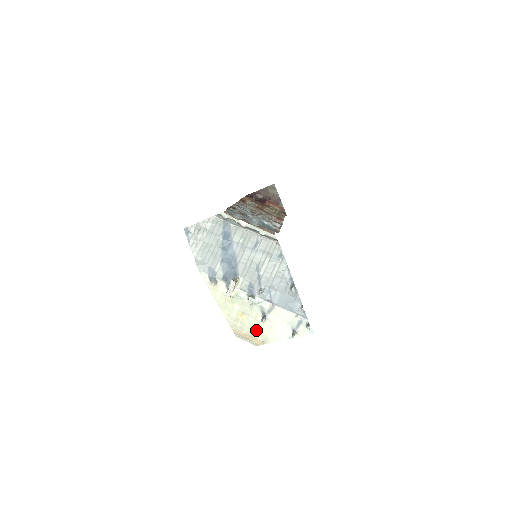
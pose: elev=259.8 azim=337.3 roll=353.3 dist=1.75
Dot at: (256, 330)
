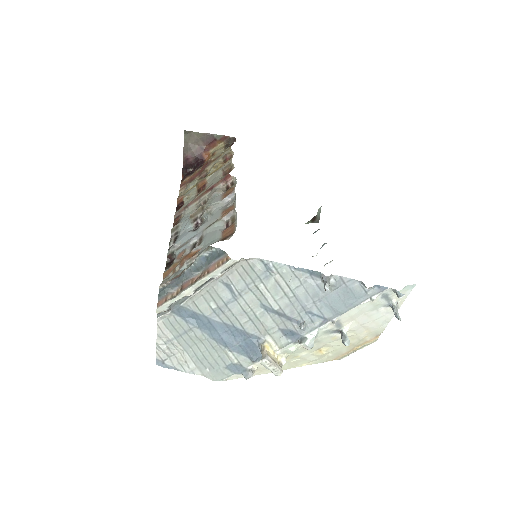
Dot at: (353, 341)
